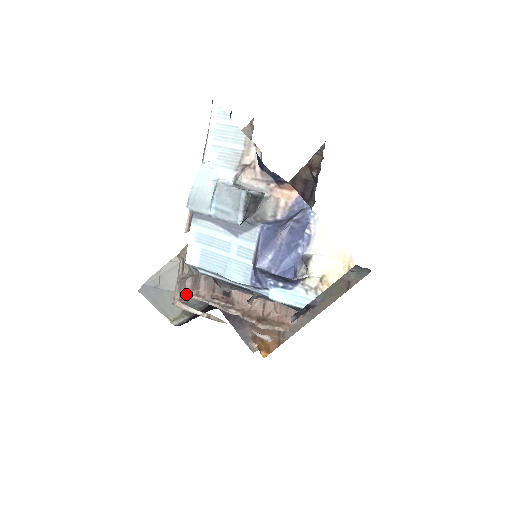
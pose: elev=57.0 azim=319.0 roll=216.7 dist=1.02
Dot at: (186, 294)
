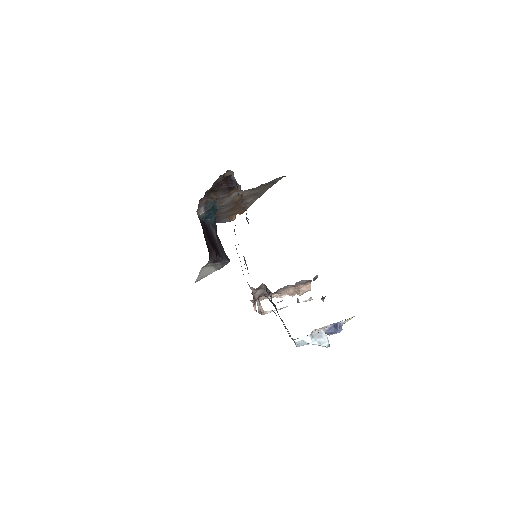
Dot at: (260, 306)
